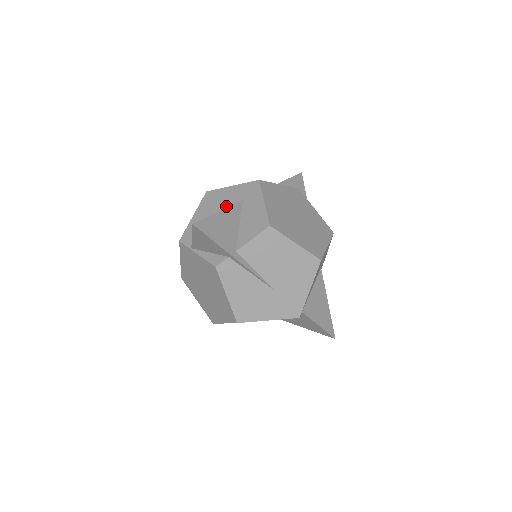
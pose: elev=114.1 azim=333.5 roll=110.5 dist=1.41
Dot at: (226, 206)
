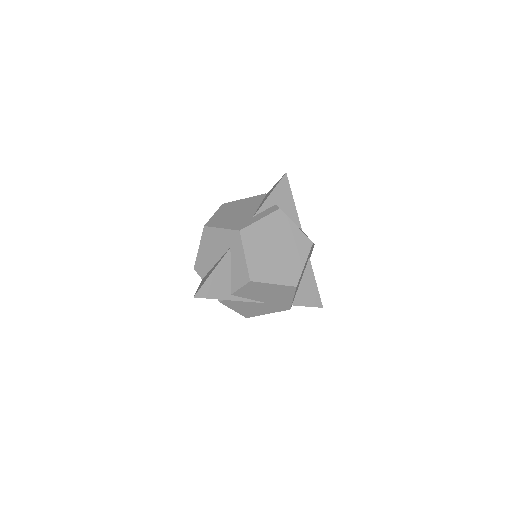
Dot at: (219, 249)
